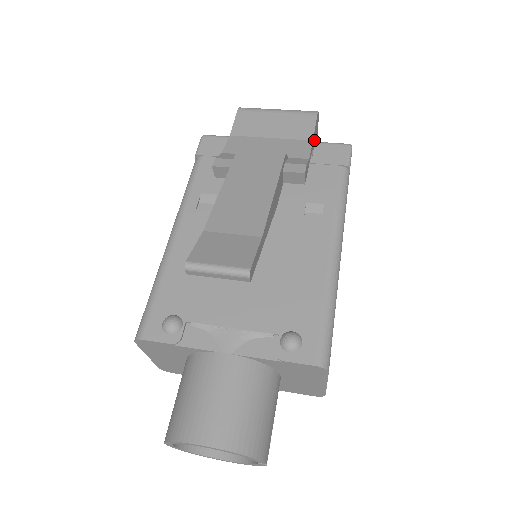
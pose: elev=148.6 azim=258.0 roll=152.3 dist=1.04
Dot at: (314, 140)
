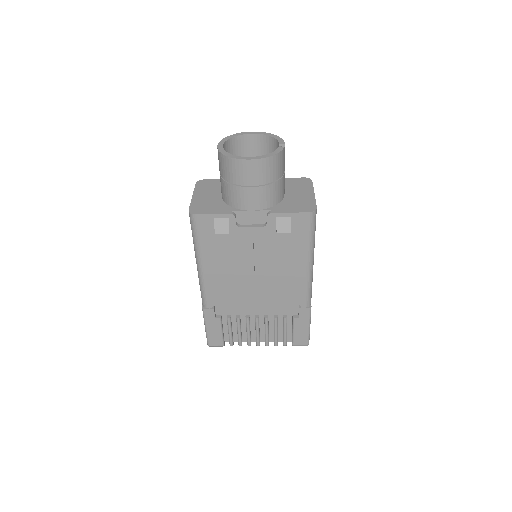
Dot at: occluded
